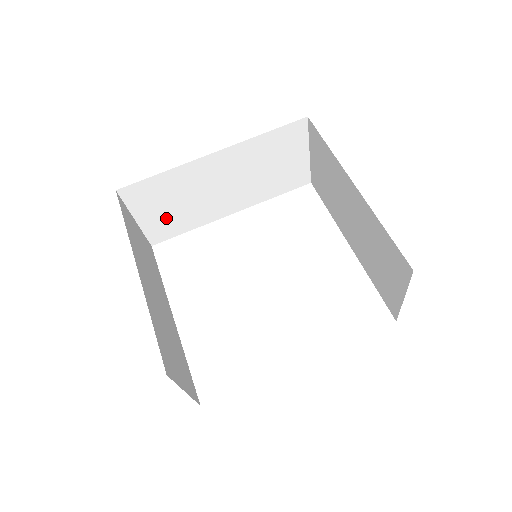
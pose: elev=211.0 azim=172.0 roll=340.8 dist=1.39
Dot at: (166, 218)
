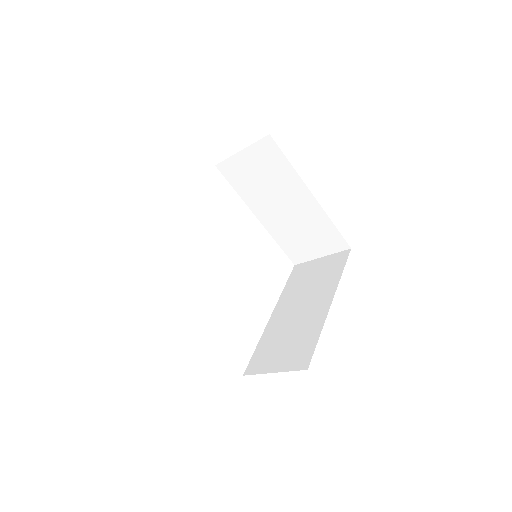
Dot at: occluded
